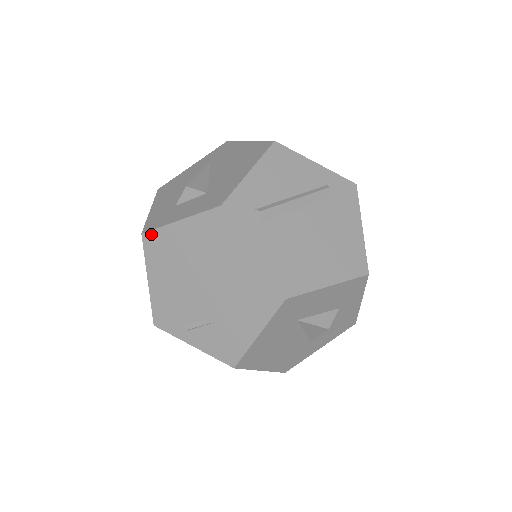
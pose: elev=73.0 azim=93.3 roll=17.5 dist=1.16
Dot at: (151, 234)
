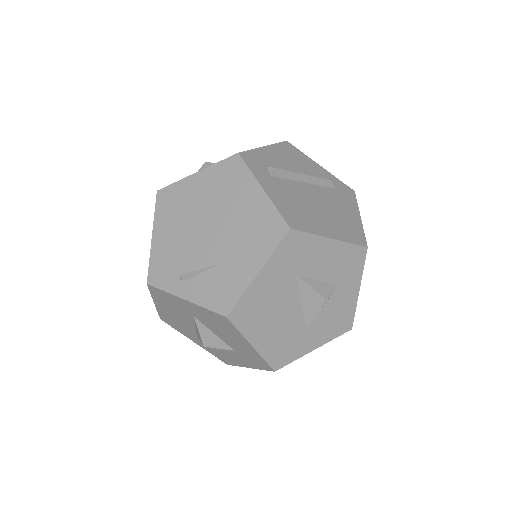
Dot at: (166, 189)
